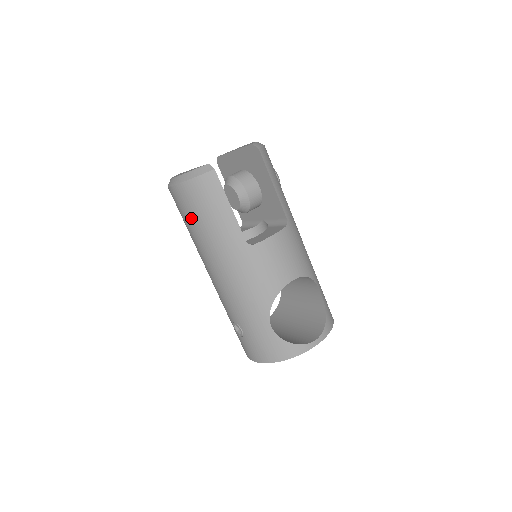
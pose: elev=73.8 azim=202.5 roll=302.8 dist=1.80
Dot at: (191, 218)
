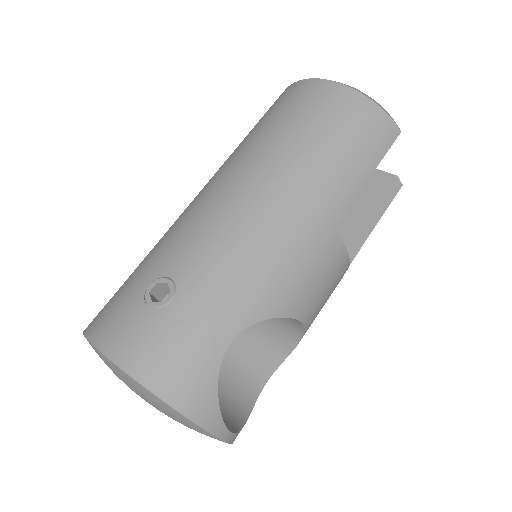
Dot at: (314, 124)
